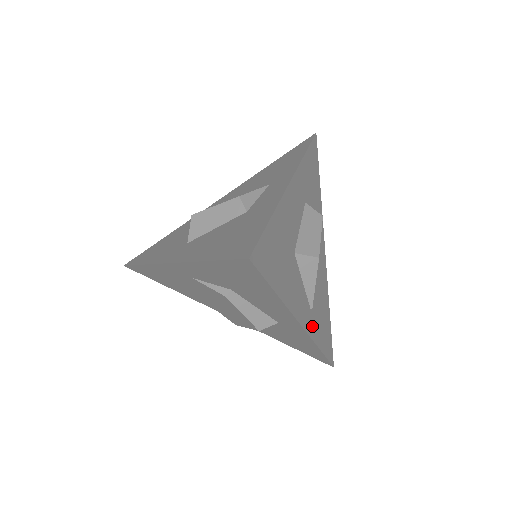
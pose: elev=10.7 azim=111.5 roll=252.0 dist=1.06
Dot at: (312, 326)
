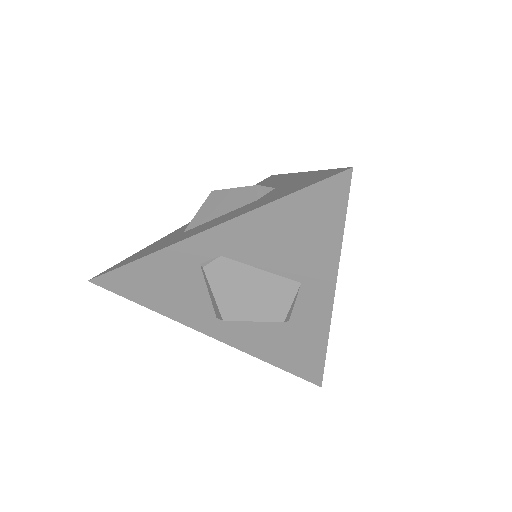
Dot at: occluded
